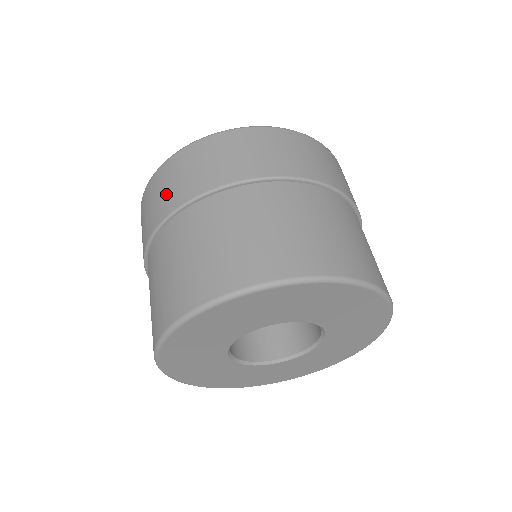
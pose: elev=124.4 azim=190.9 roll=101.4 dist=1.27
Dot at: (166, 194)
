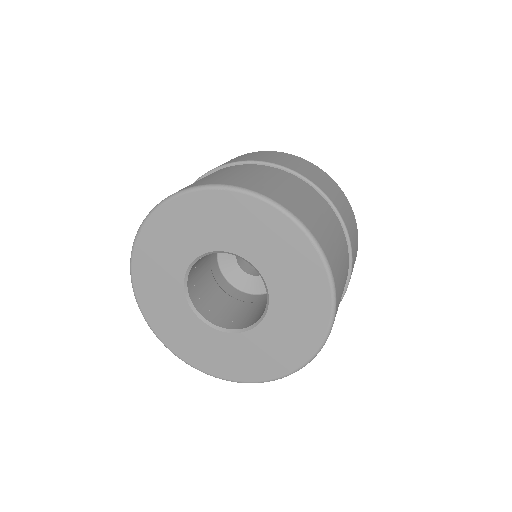
Dot at: occluded
